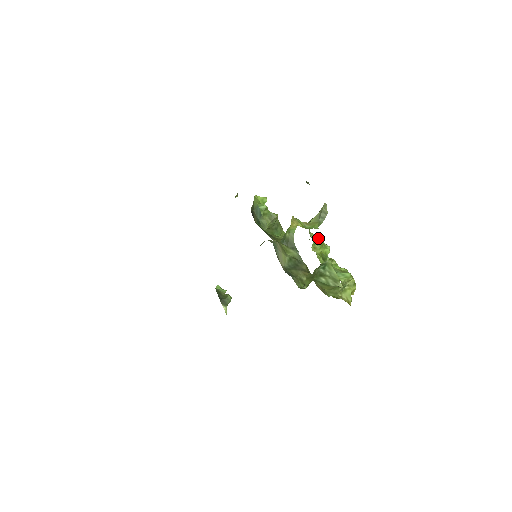
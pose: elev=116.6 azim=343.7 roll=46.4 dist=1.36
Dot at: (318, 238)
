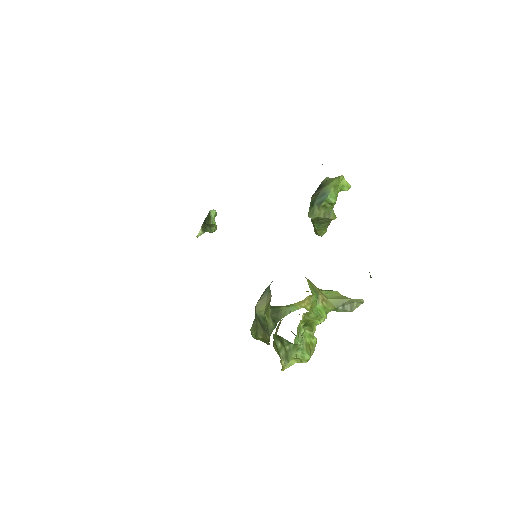
Dot at: occluded
